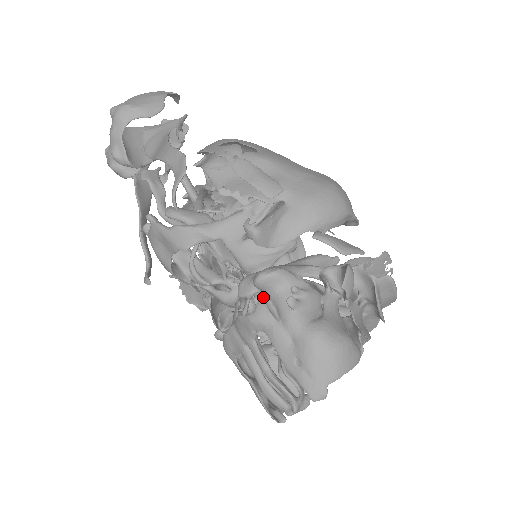
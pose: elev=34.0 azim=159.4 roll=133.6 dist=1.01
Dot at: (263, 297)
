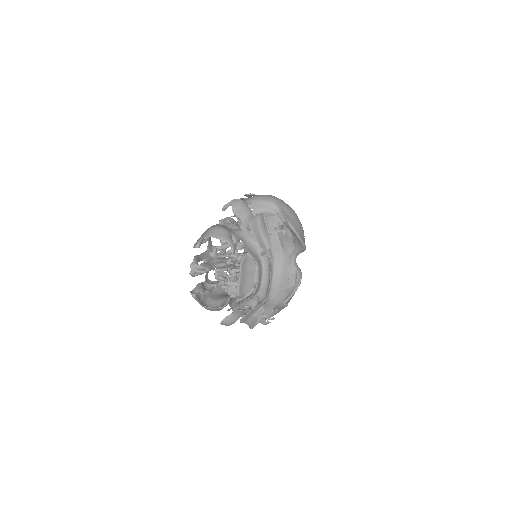
Dot at: occluded
